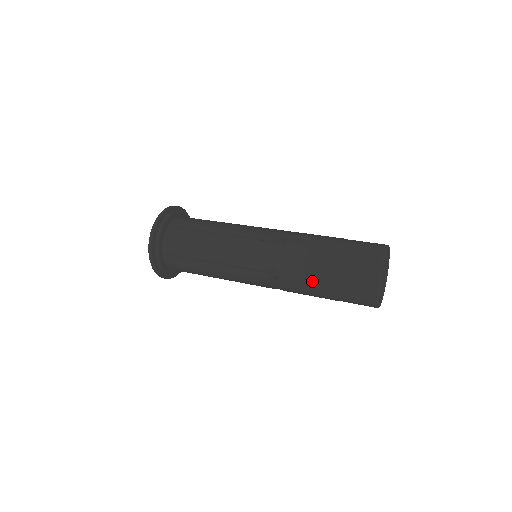
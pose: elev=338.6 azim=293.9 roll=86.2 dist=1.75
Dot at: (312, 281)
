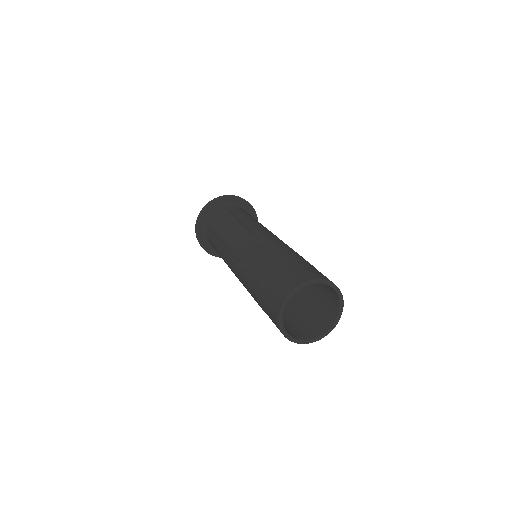
Dot at: (253, 279)
